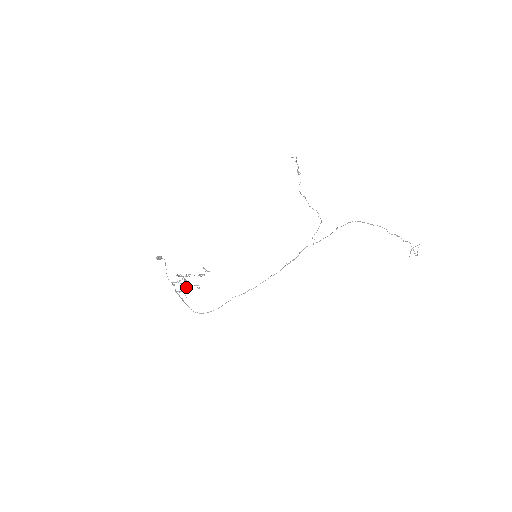
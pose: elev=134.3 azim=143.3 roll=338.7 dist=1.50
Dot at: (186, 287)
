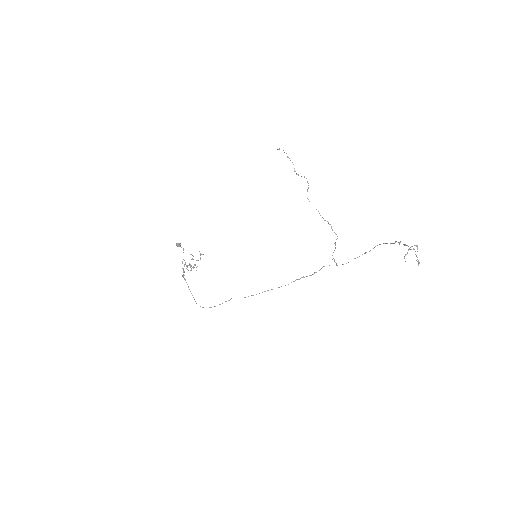
Dot at: occluded
